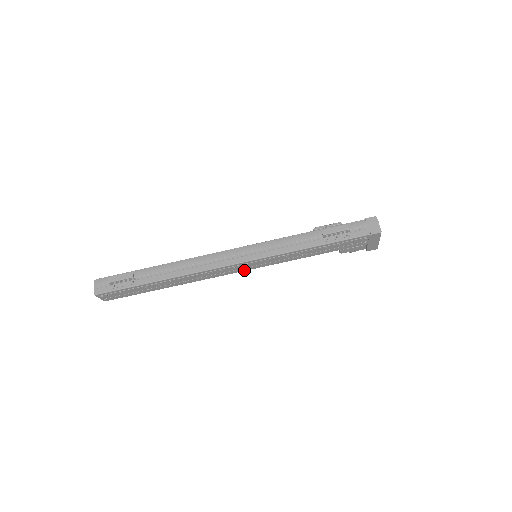
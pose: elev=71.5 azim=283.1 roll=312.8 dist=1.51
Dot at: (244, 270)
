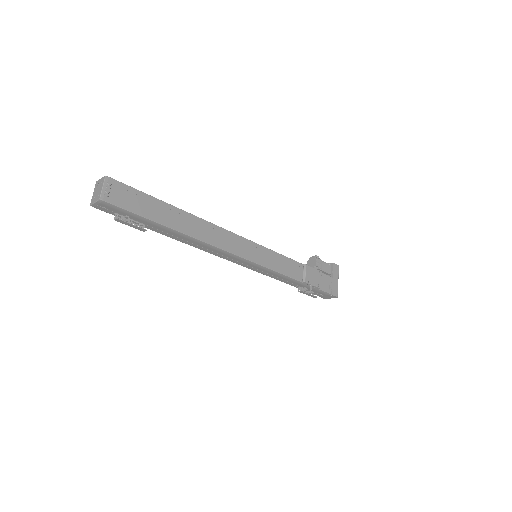
Dot at: occluded
